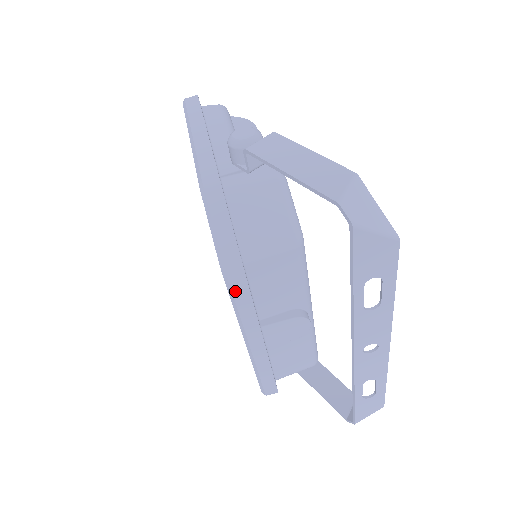
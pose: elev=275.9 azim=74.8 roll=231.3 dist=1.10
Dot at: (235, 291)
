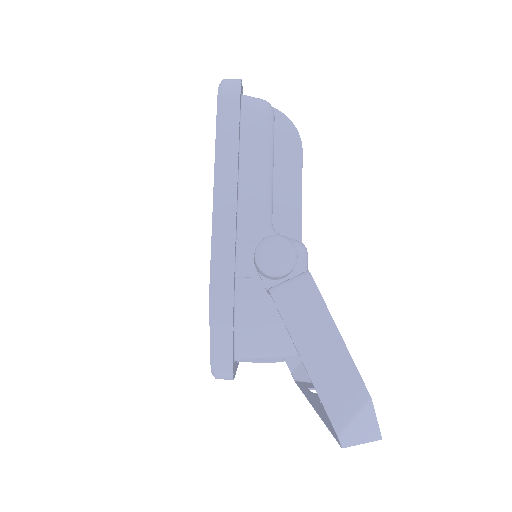
Dot at: occluded
